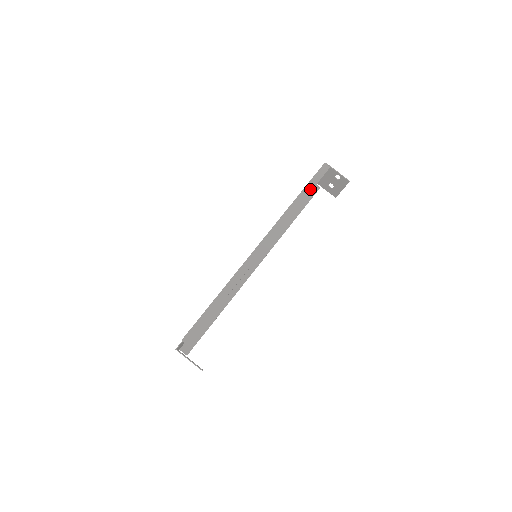
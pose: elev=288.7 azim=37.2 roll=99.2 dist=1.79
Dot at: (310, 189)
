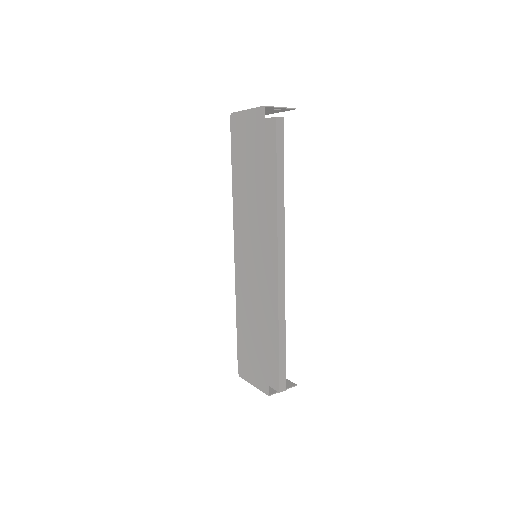
Dot at: (282, 161)
